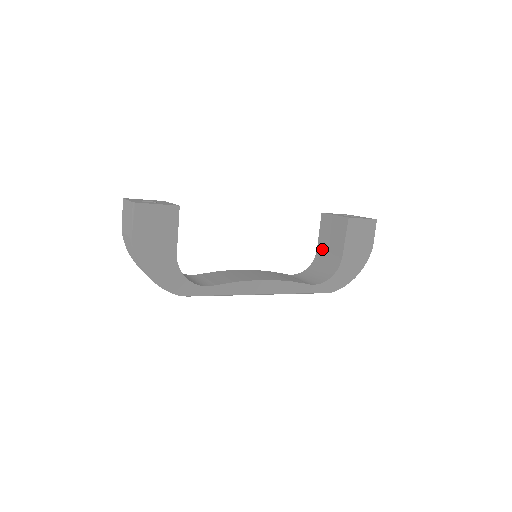
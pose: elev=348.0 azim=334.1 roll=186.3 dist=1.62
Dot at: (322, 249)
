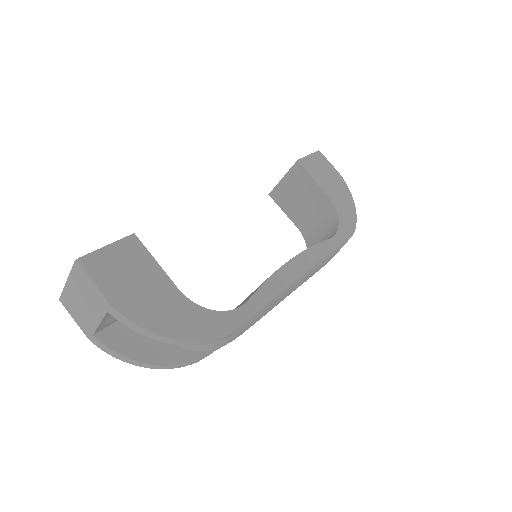
Dot at: (302, 220)
